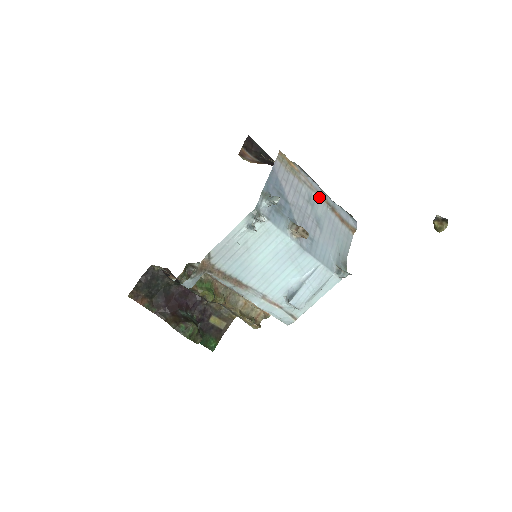
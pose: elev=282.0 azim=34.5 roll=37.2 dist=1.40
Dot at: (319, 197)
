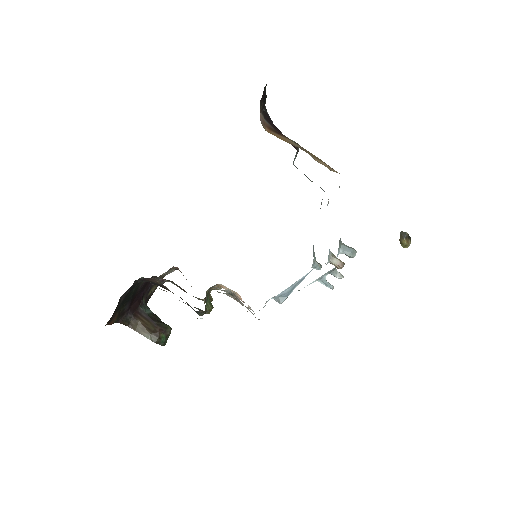
Dot at: occluded
